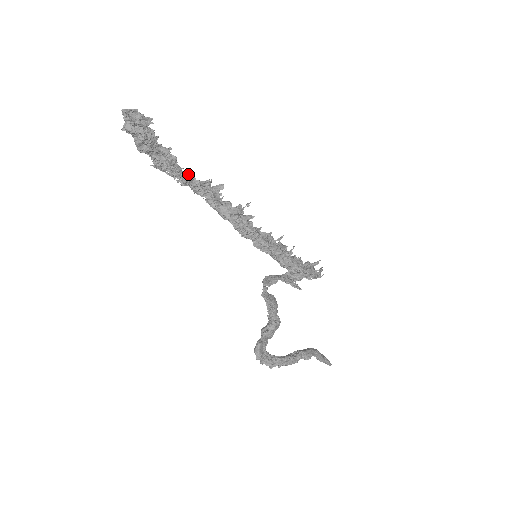
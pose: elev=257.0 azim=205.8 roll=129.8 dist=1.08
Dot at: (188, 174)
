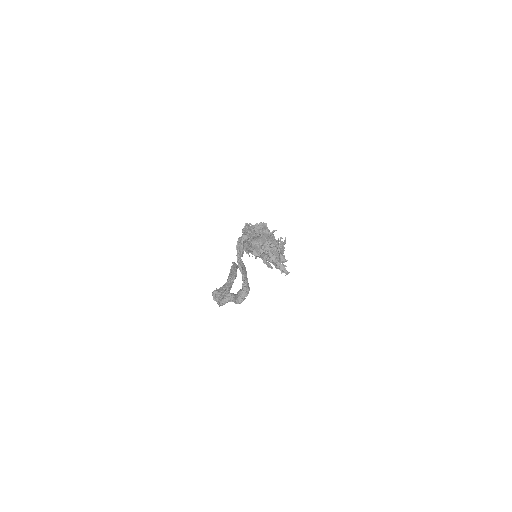
Dot at: occluded
